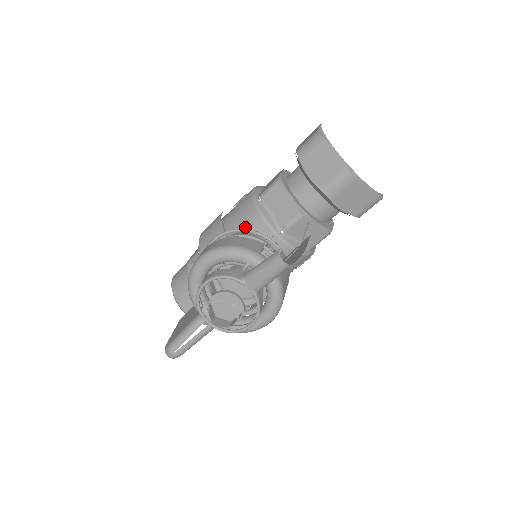
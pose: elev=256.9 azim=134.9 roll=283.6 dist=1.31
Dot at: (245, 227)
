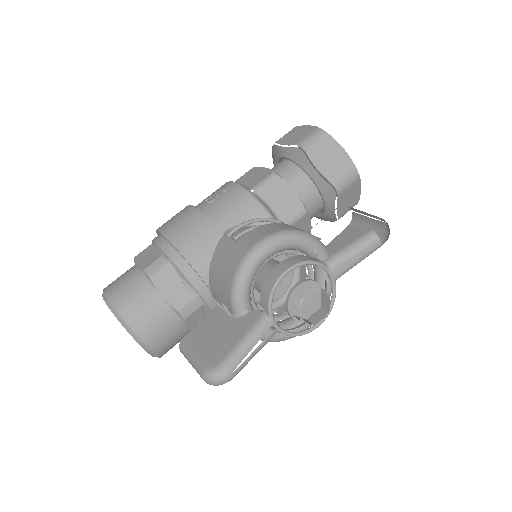
Dot at: occluded
